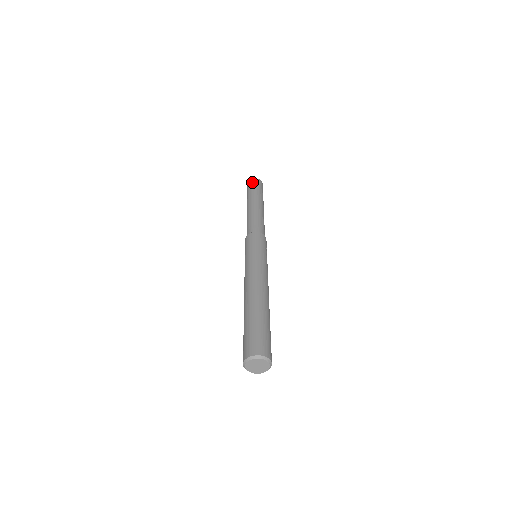
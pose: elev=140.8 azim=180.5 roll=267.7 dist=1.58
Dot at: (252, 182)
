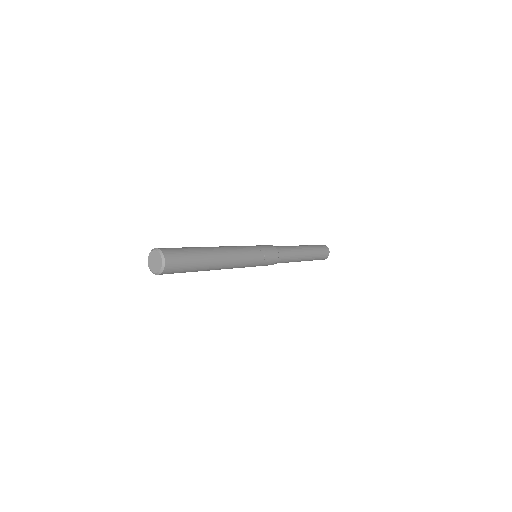
Dot at: occluded
